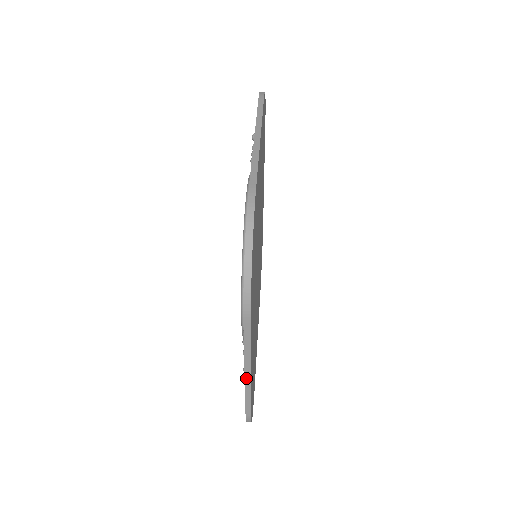
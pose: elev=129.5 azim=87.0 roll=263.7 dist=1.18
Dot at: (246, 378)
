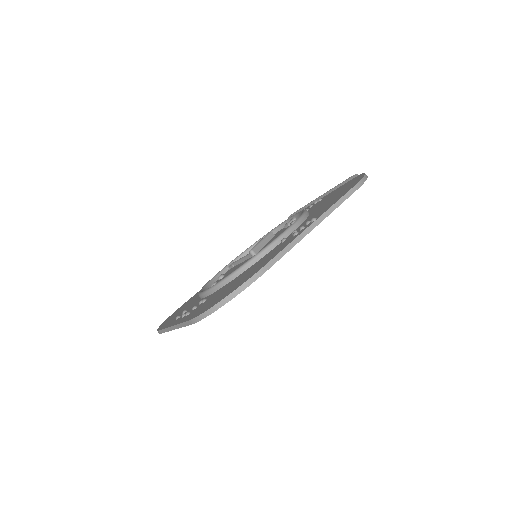
Dot at: (171, 327)
